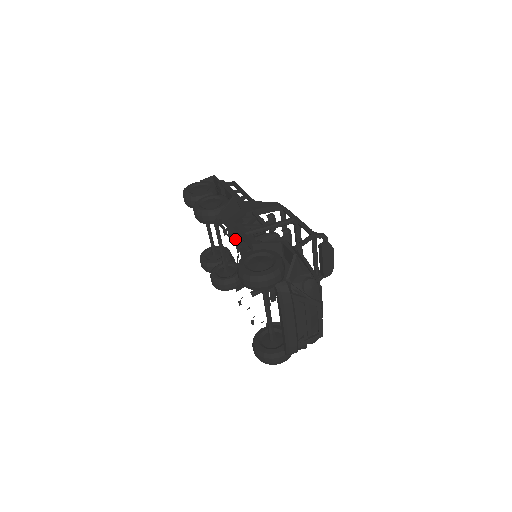
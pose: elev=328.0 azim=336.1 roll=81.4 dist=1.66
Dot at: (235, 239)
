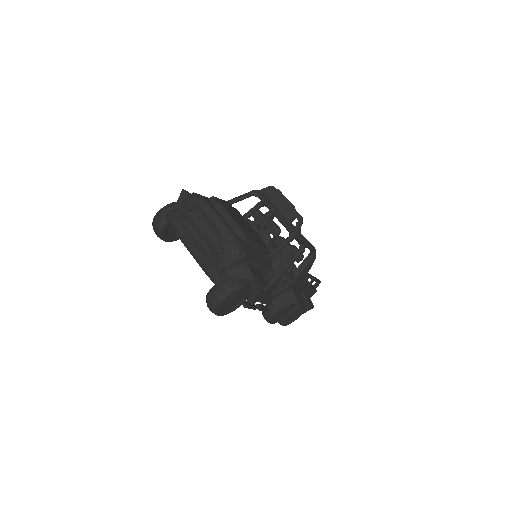
Dot at: occluded
